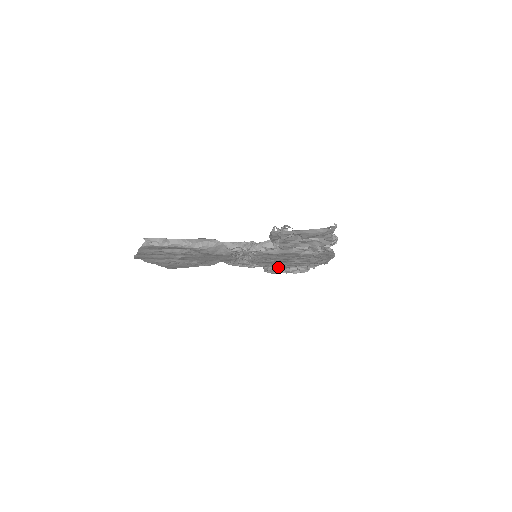
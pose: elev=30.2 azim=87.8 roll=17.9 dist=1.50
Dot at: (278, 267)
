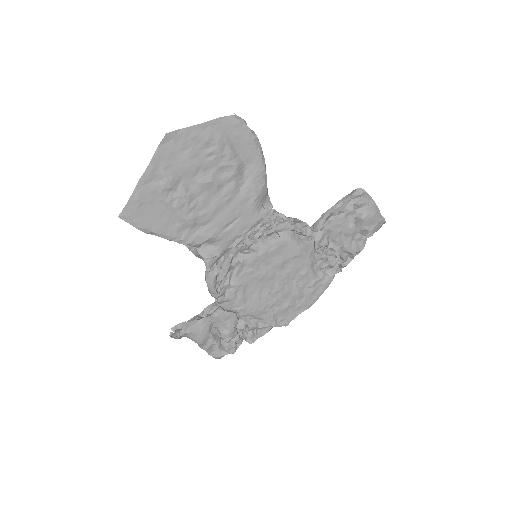
Dot at: (231, 311)
